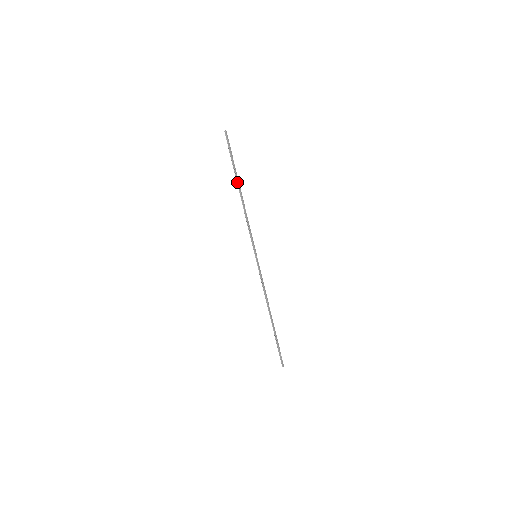
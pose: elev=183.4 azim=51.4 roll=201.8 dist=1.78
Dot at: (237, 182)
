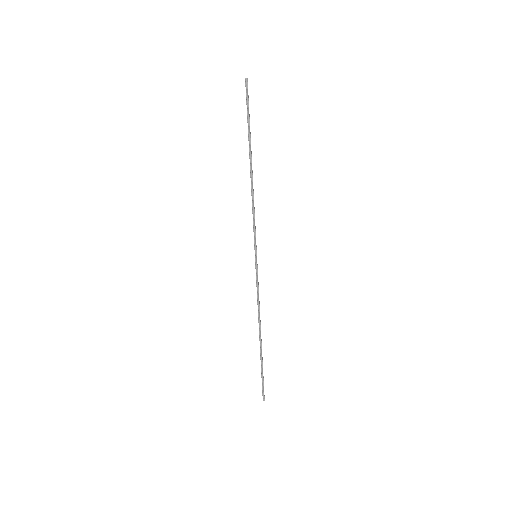
Dot at: (250, 153)
